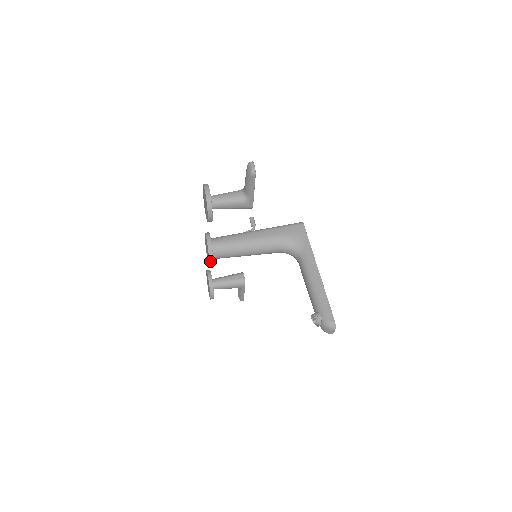
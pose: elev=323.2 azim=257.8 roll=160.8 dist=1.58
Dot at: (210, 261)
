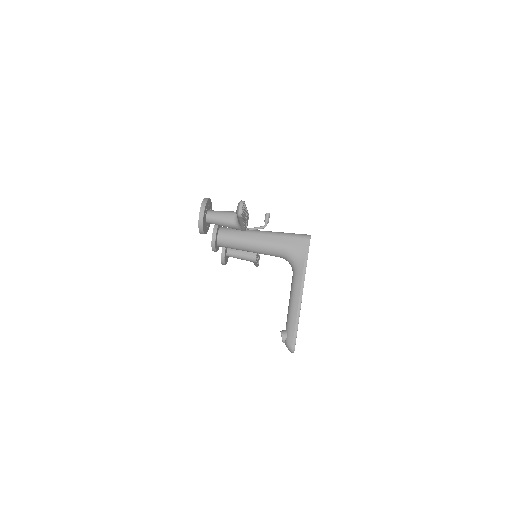
Dot at: (213, 250)
